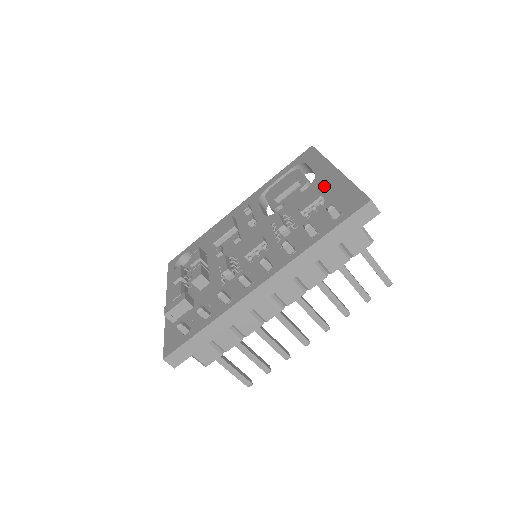
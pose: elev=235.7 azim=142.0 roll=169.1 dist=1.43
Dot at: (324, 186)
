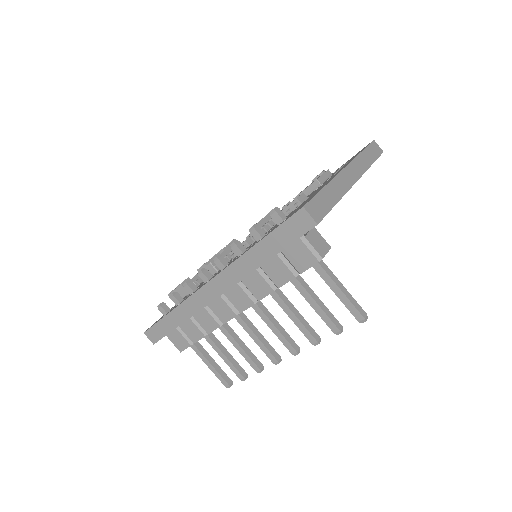
Dot at: (320, 187)
